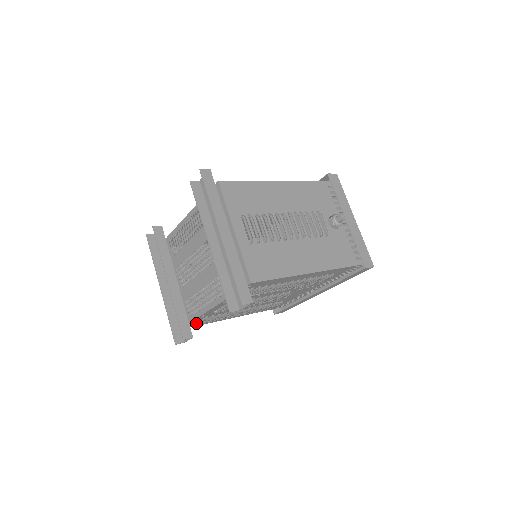
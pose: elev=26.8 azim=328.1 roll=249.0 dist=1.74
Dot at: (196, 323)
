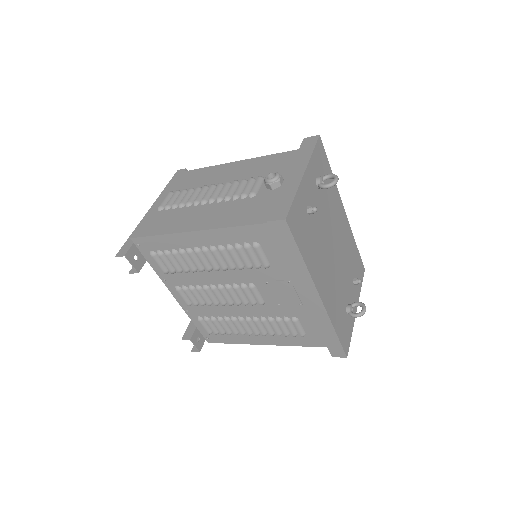
Dot at: (211, 333)
